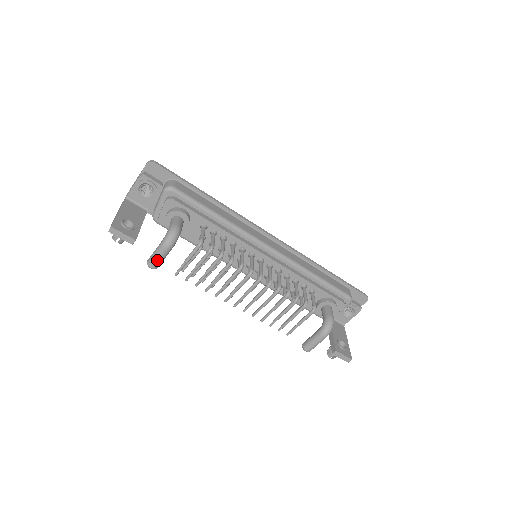
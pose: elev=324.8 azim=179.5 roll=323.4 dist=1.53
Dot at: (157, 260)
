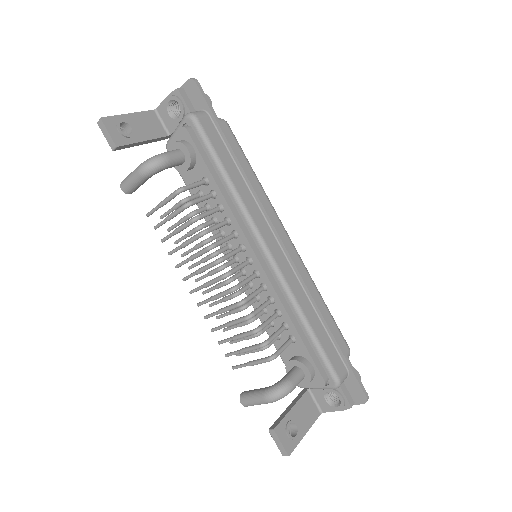
Dot at: (128, 182)
